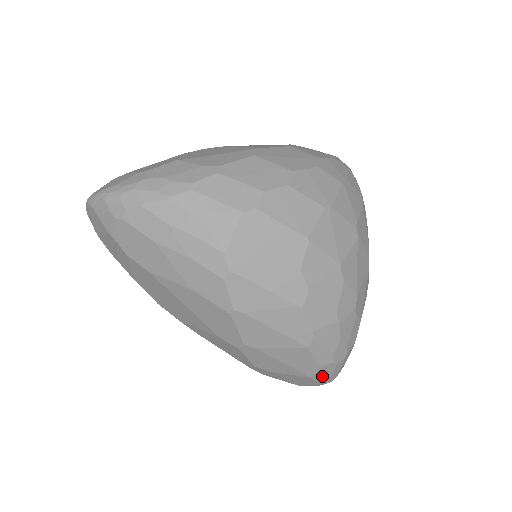
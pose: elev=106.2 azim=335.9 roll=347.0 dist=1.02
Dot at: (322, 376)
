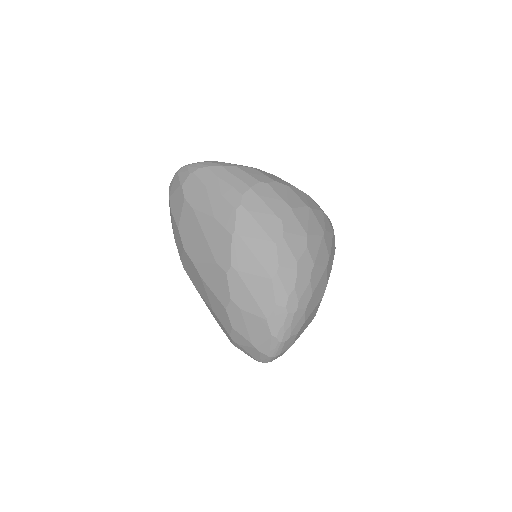
Dot at: (275, 323)
